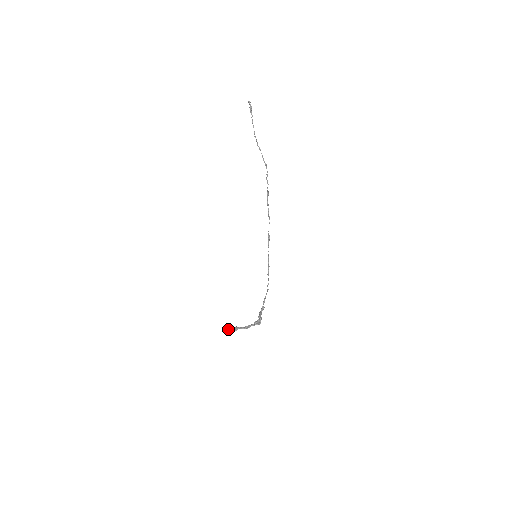
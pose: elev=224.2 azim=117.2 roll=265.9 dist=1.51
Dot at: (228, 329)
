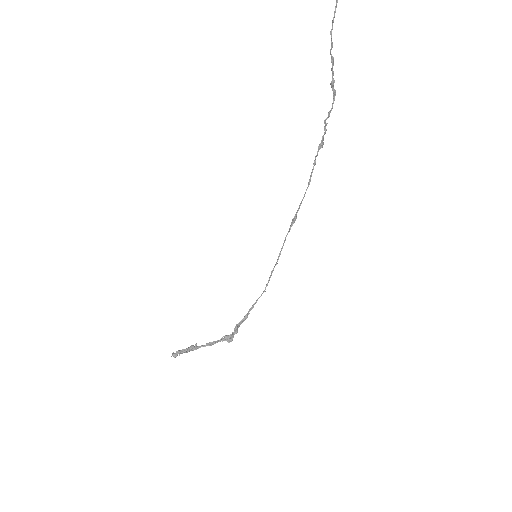
Dot at: (179, 353)
